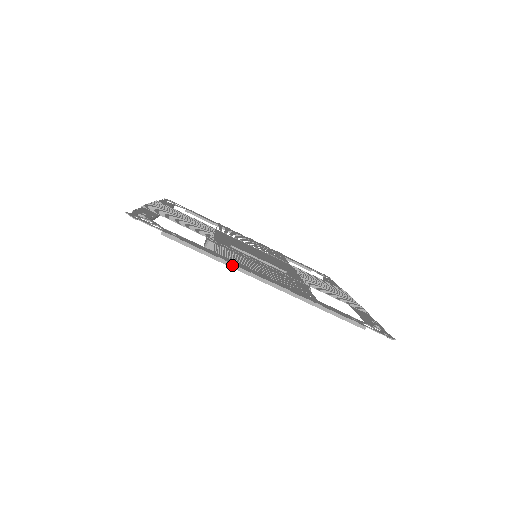
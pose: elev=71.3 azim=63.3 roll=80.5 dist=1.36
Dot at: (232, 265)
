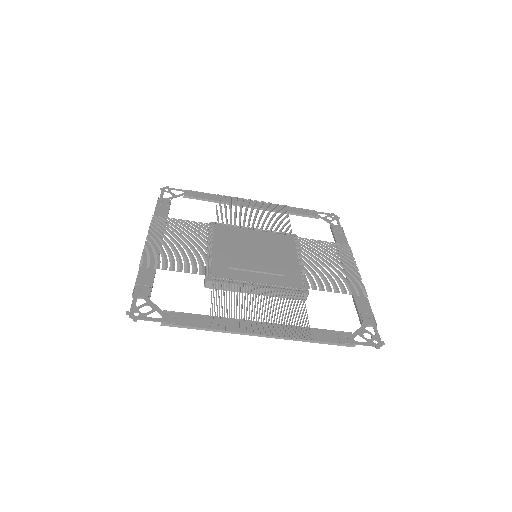
Dot at: (228, 331)
